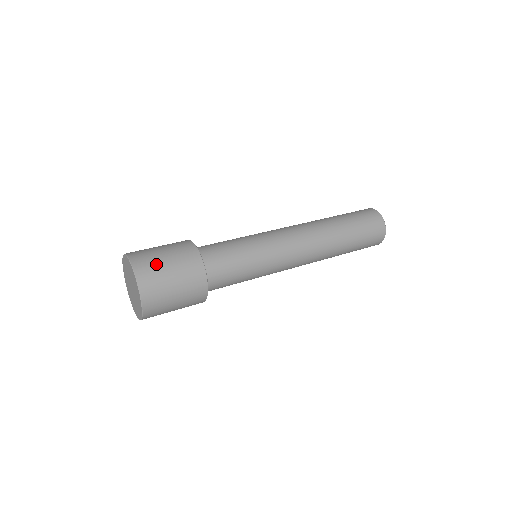
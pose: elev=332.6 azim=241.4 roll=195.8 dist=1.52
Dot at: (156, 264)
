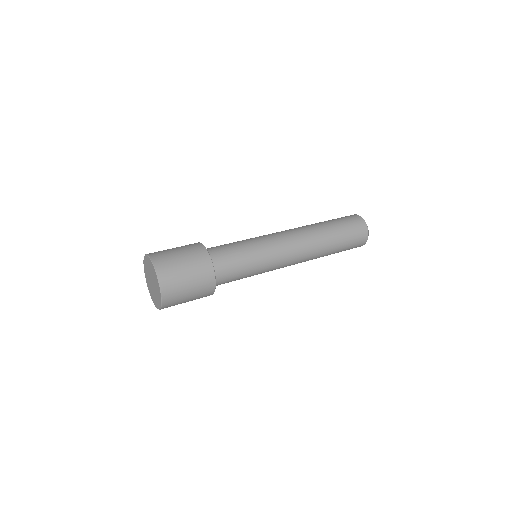
Dot at: (170, 256)
